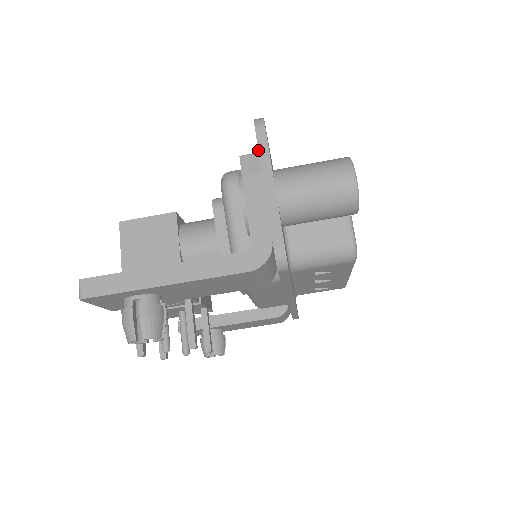
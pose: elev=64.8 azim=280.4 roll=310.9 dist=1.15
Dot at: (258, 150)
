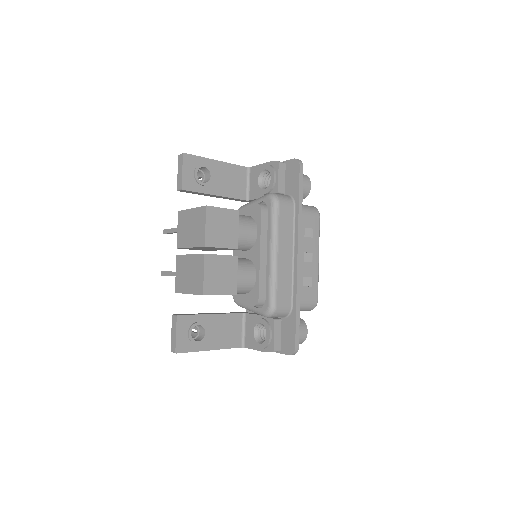
Dot at: occluded
